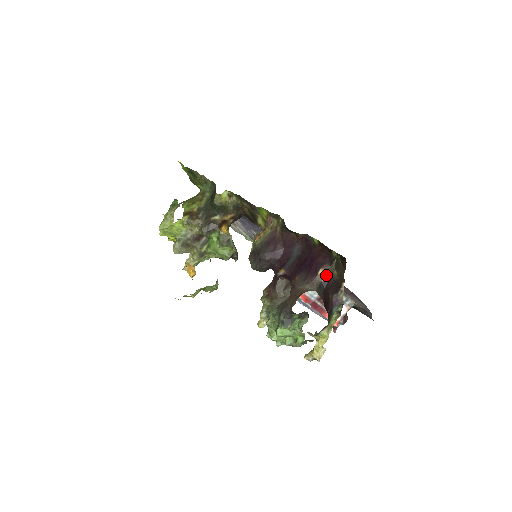
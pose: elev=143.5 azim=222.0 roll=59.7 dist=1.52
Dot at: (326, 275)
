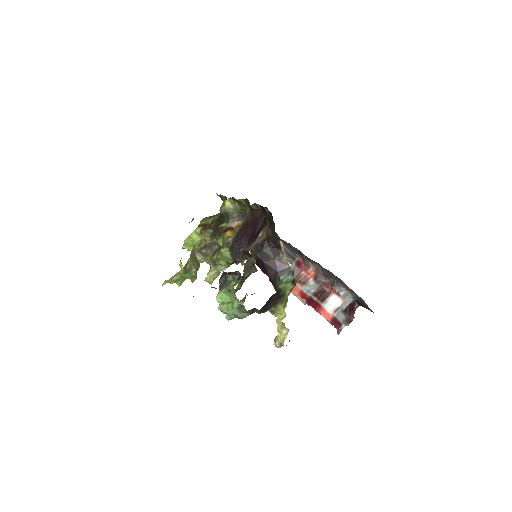
Dot at: (264, 236)
